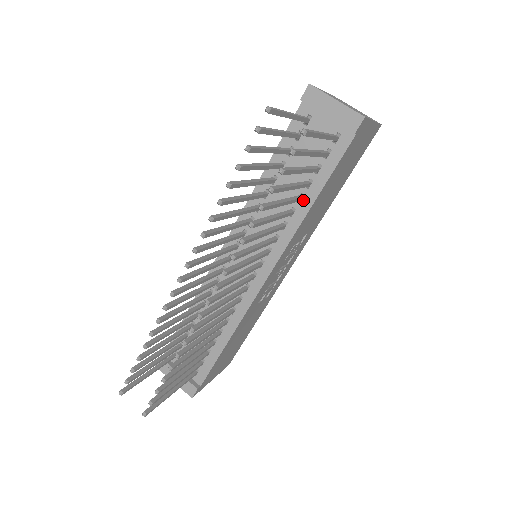
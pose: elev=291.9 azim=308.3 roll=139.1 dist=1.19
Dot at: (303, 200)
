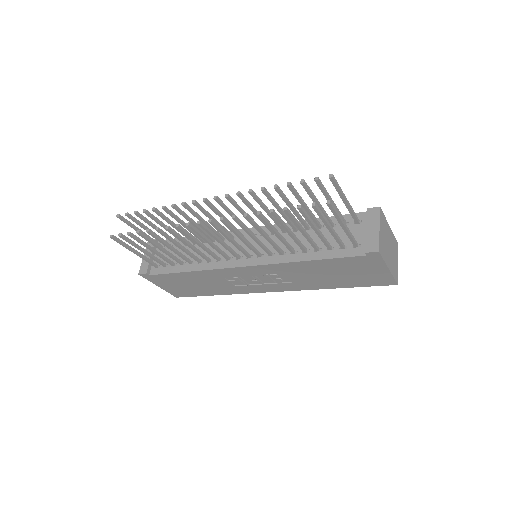
Dot at: (305, 253)
